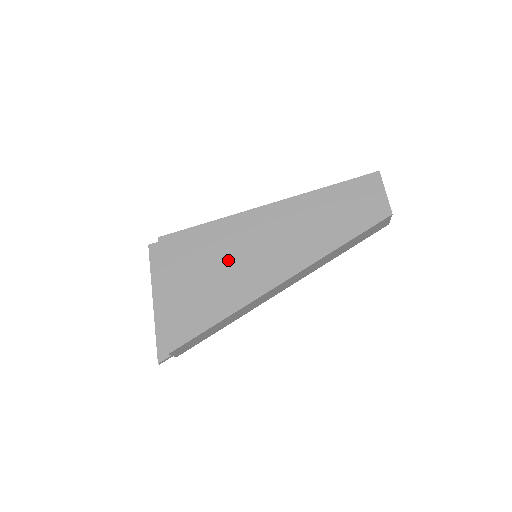
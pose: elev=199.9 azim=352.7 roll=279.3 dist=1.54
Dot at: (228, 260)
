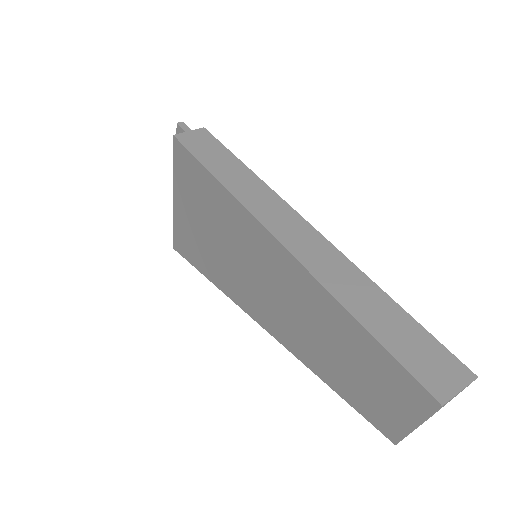
Dot at: (219, 239)
